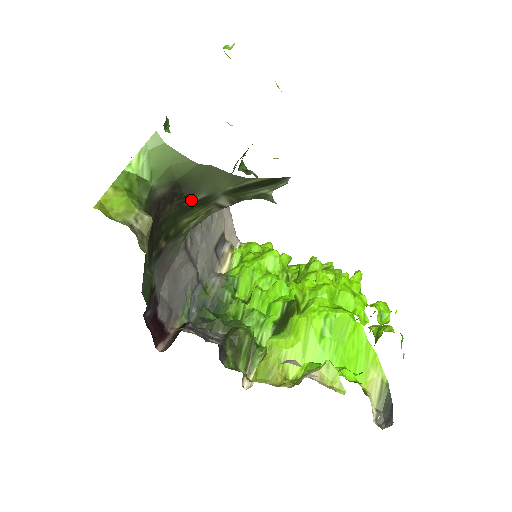
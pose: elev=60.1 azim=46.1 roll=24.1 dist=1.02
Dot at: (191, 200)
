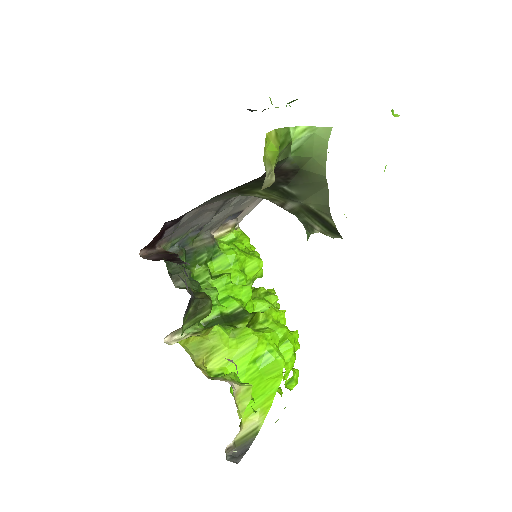
Dot at: (285, 186)
